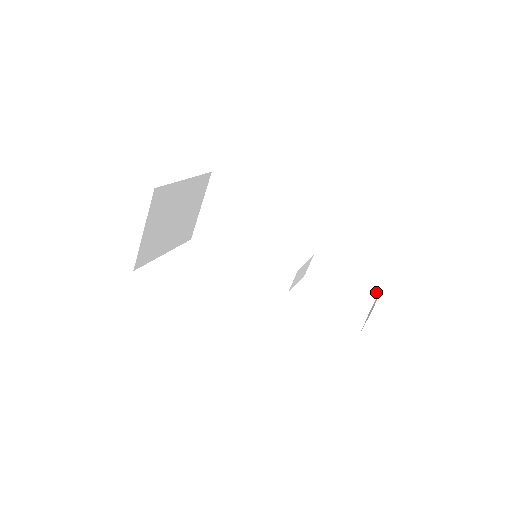
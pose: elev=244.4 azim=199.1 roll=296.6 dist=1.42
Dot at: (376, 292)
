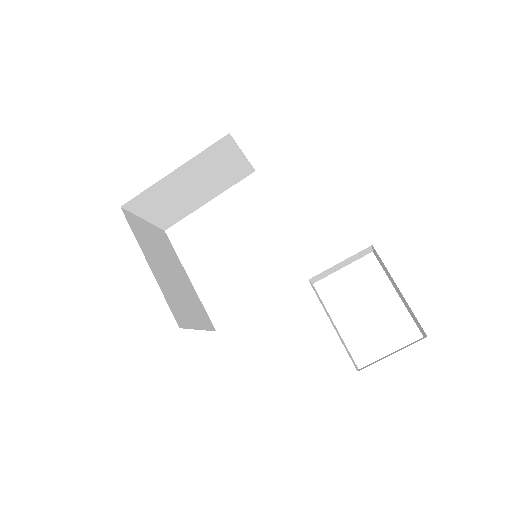
Dot at: (424, 332)
